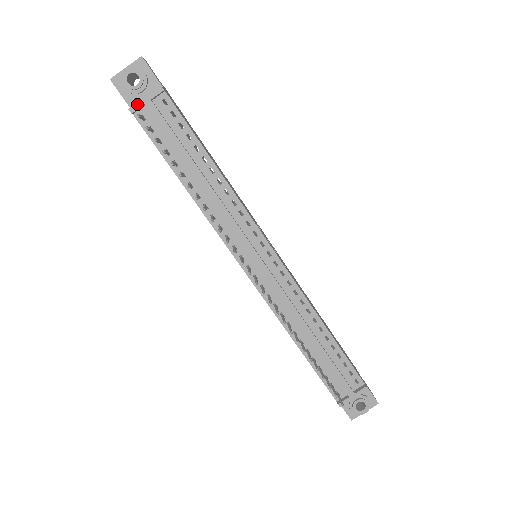
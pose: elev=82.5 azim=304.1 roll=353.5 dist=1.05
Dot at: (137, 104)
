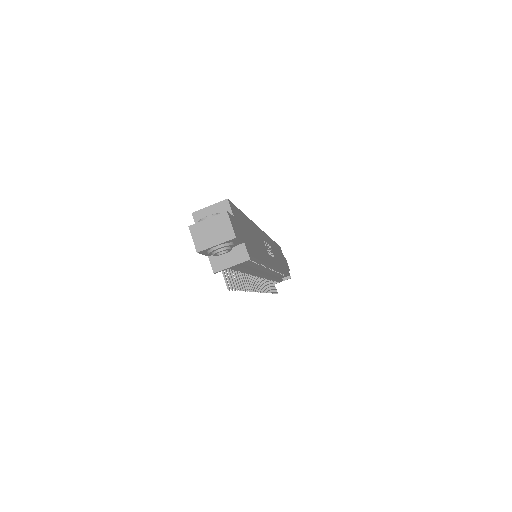
Dot at: (223, 270)
